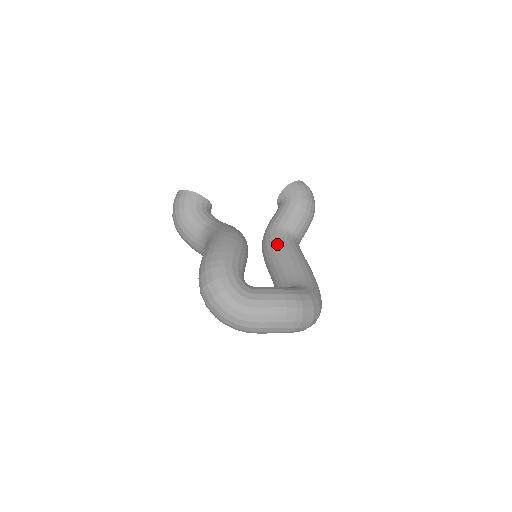
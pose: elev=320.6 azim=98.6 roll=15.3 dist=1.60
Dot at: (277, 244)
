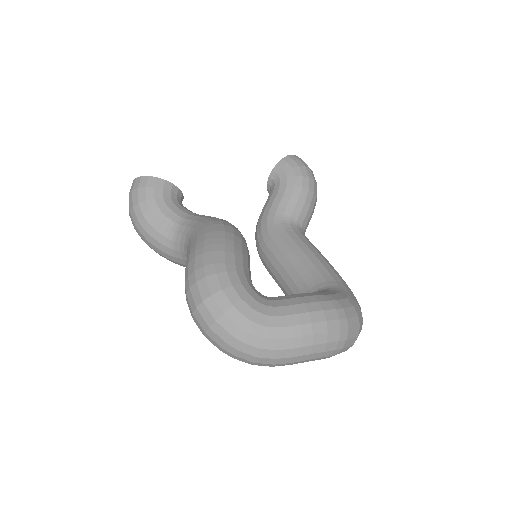
Dot at: (280, 237)
